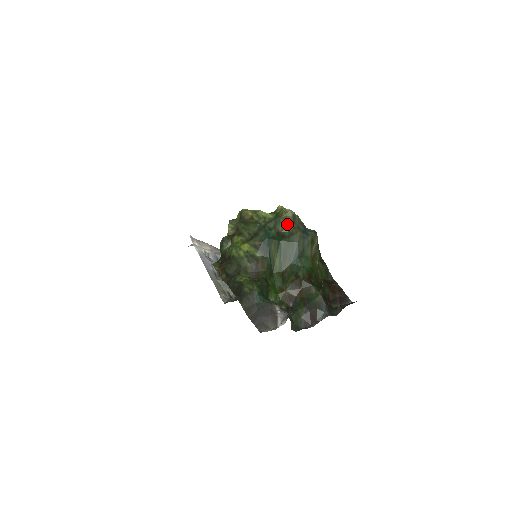
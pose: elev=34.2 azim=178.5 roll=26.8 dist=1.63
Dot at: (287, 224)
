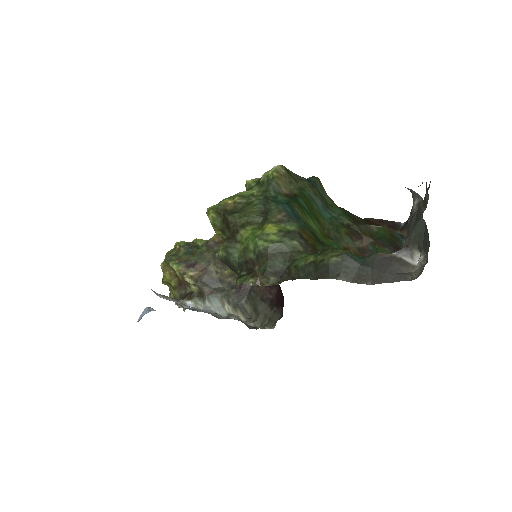
Dot at: (288, 181)
